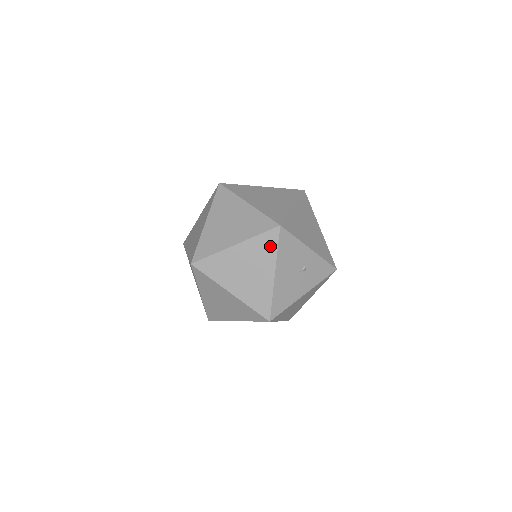
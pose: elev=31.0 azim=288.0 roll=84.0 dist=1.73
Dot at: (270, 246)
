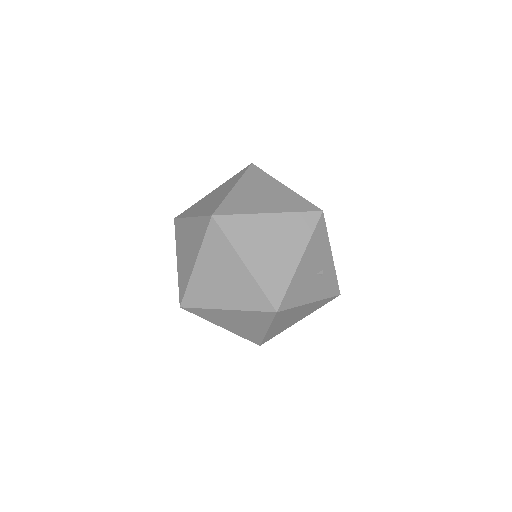
Dot at: (306, 228)
